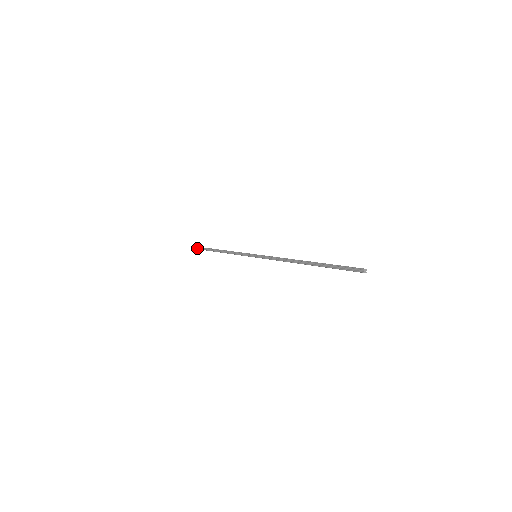
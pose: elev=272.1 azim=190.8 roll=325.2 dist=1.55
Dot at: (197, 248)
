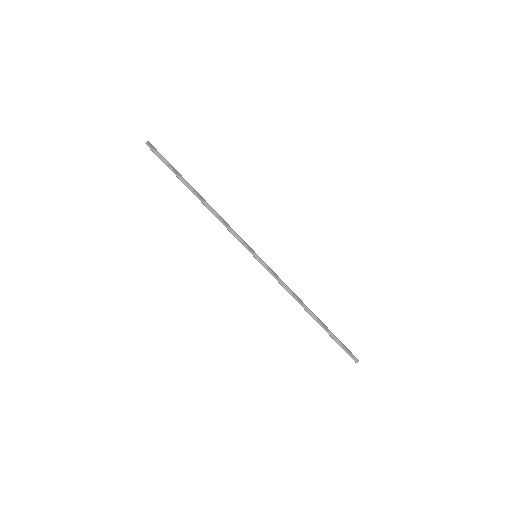
Dot at: (158, 156)
